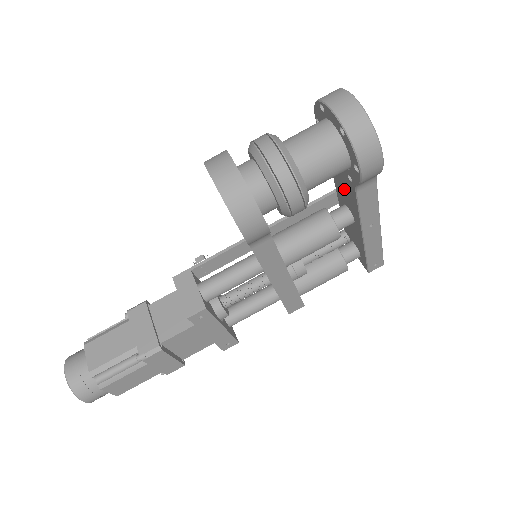
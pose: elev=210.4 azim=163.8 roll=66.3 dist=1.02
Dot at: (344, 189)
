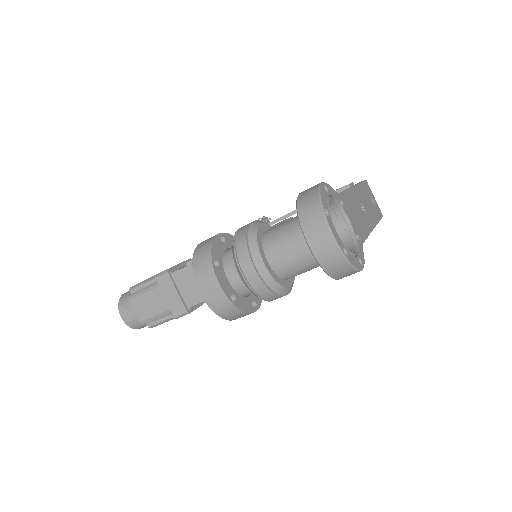
Dot at: occluded
